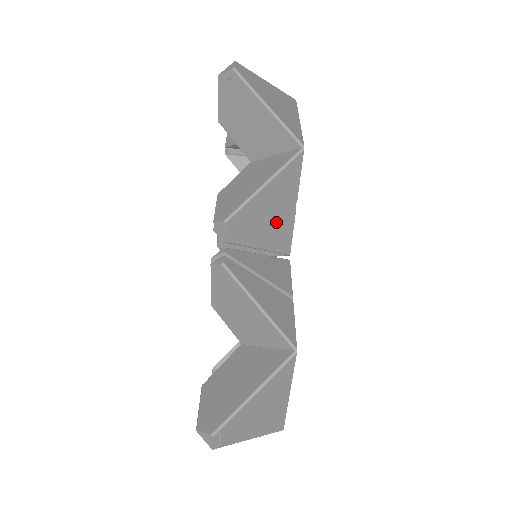
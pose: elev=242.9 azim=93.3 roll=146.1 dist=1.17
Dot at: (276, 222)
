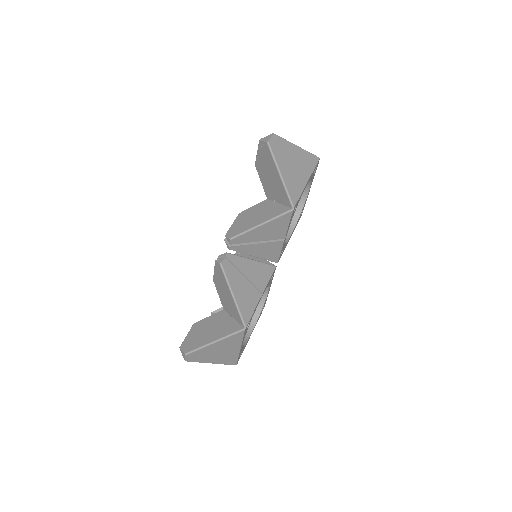
Dot at: (268, 244)
